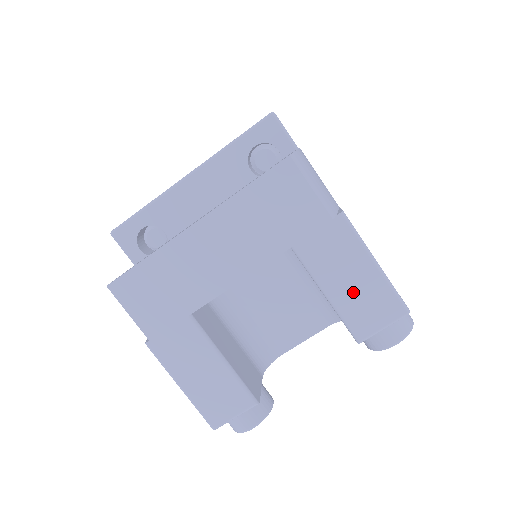
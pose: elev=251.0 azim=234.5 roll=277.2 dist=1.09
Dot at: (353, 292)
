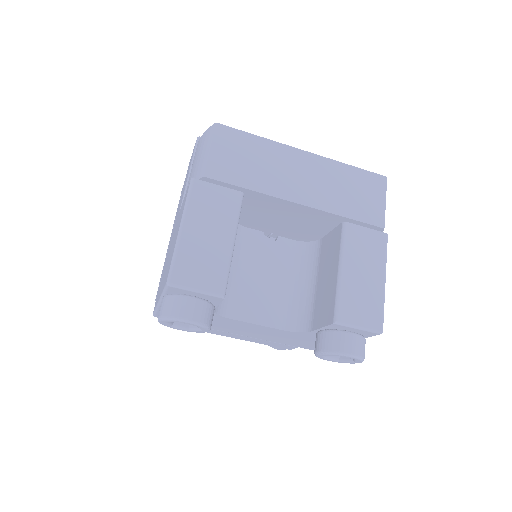
Dot at: (359, 284)
